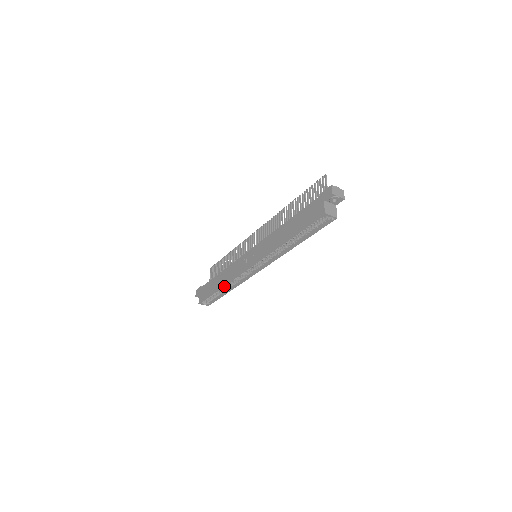
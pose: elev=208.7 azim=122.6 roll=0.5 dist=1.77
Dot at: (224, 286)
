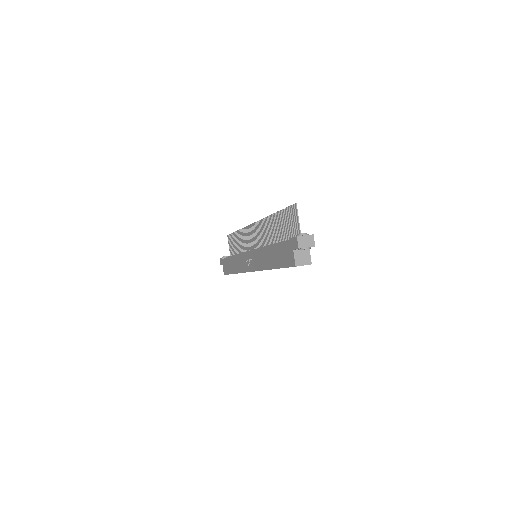
Dot at: occluded
